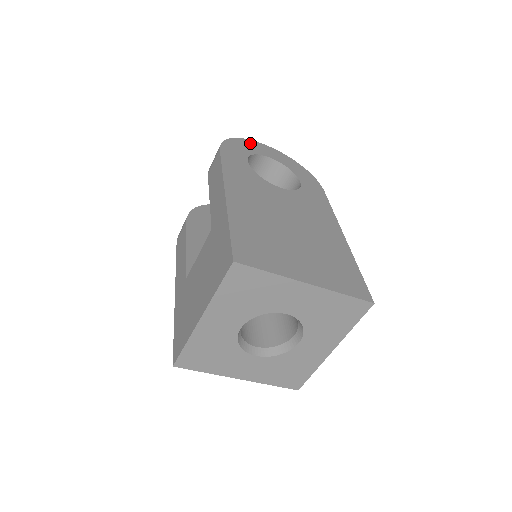
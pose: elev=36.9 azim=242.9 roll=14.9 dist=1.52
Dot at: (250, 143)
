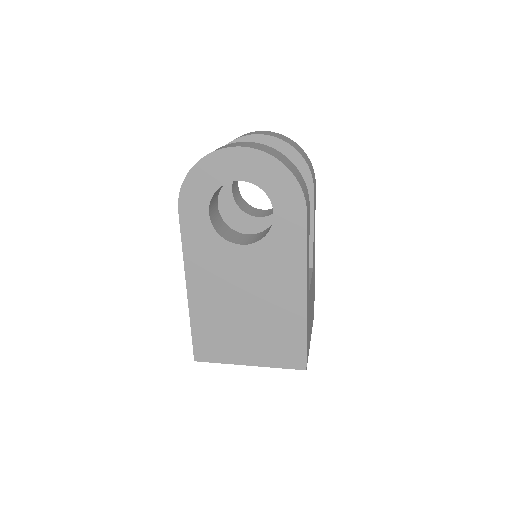
Dot at: (214, 162)
